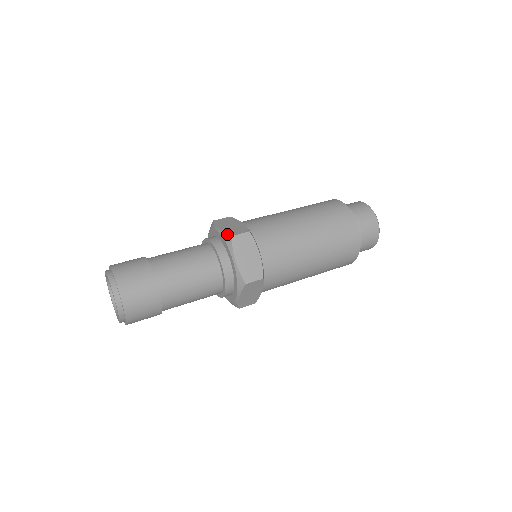
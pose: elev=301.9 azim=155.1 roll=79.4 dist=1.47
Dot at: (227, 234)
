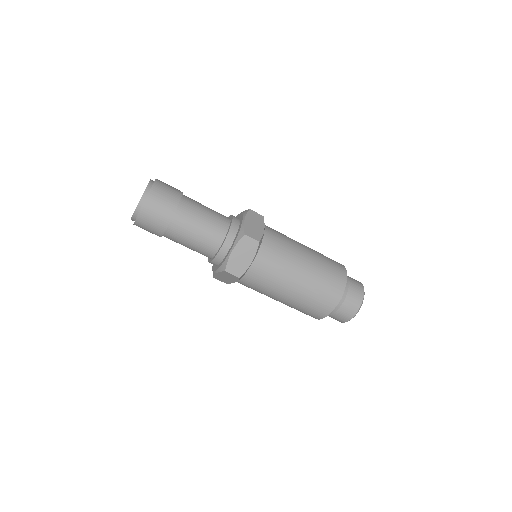
Dot at: (244, 230)
